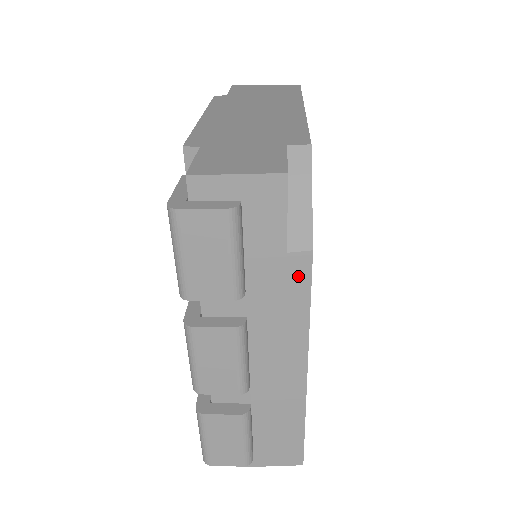
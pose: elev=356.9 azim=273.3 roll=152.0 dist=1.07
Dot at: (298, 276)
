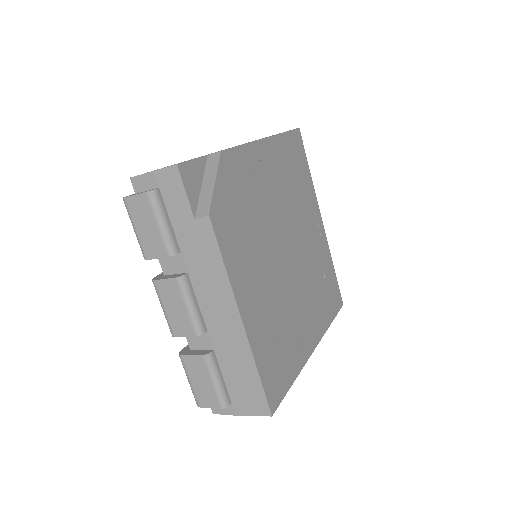
Dot at: (207, 236)
